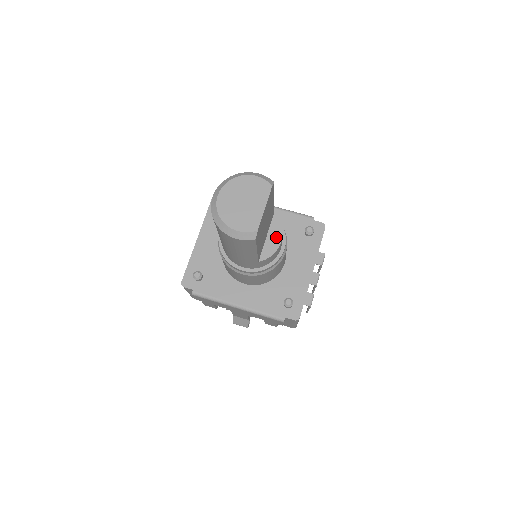
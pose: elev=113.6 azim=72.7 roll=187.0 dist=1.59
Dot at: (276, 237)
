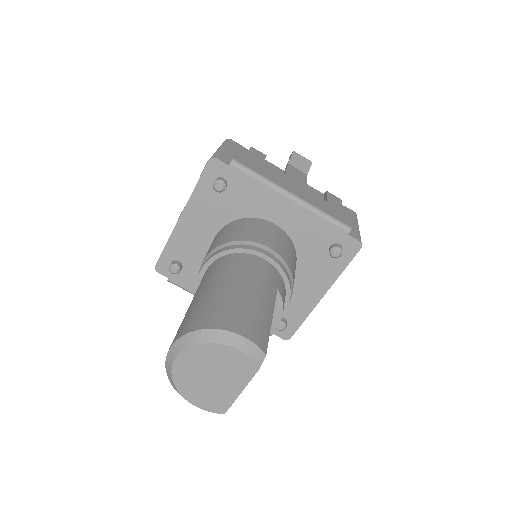
Dot at: occluded
